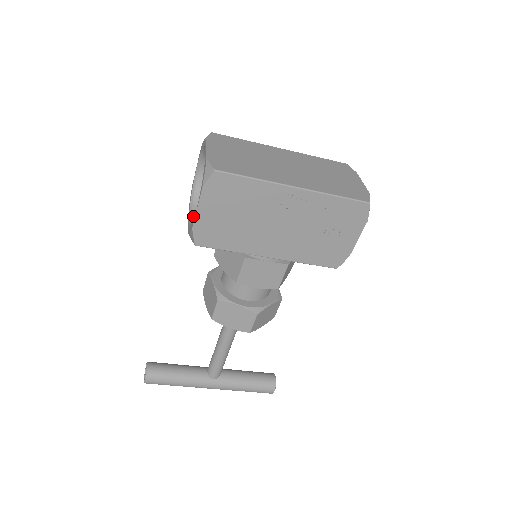
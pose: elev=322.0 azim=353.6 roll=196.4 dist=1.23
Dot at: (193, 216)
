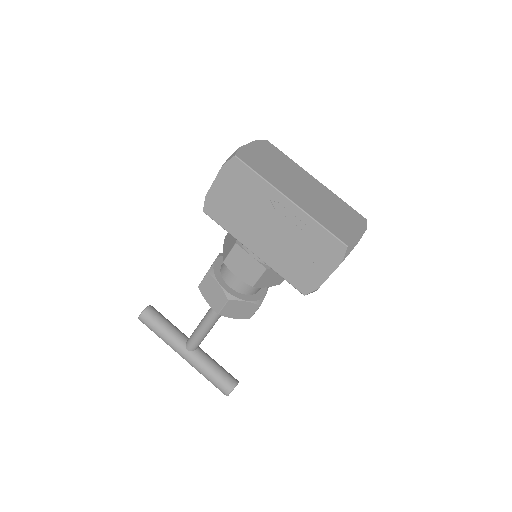
Dot at: occluded
